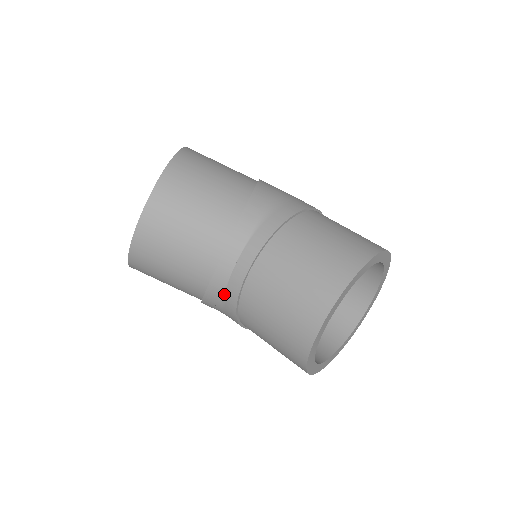
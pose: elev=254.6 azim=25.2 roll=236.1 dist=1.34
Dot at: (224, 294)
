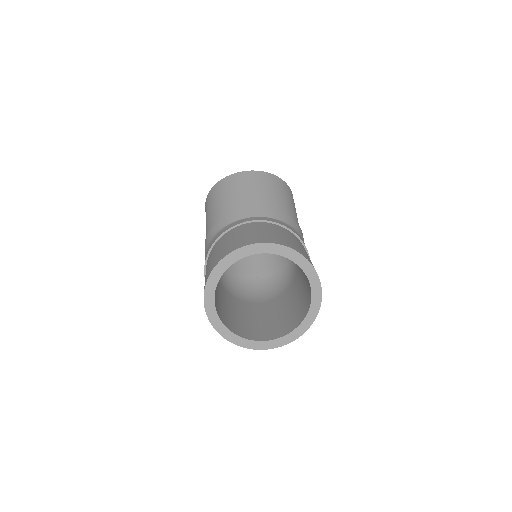
Dot at: (229, 225)
